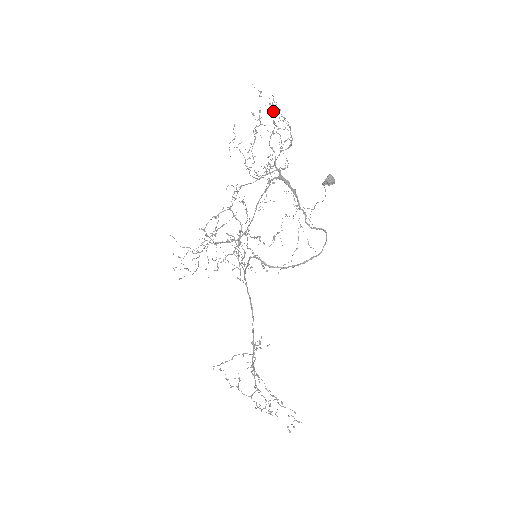
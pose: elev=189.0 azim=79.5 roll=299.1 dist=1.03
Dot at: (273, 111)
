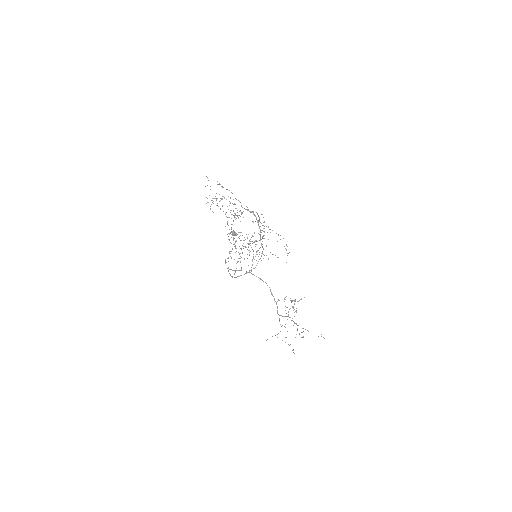
Dot at: occluded
